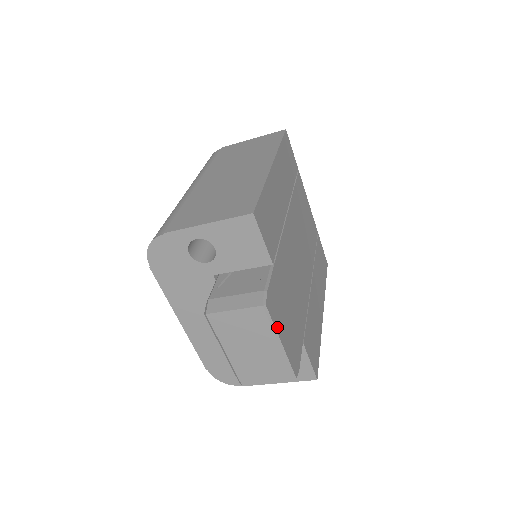
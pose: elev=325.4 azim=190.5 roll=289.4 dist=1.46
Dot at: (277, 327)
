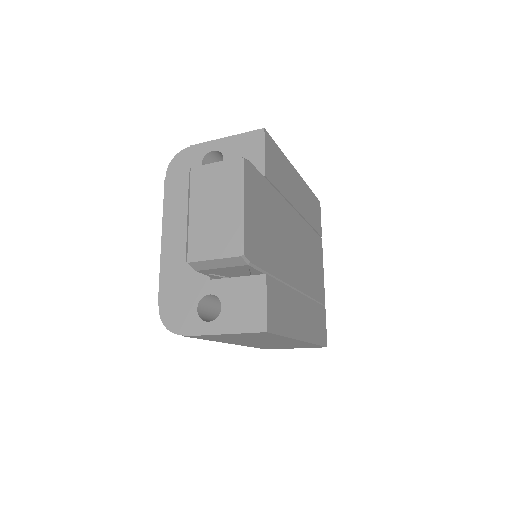
Dot at: (246, 190)
